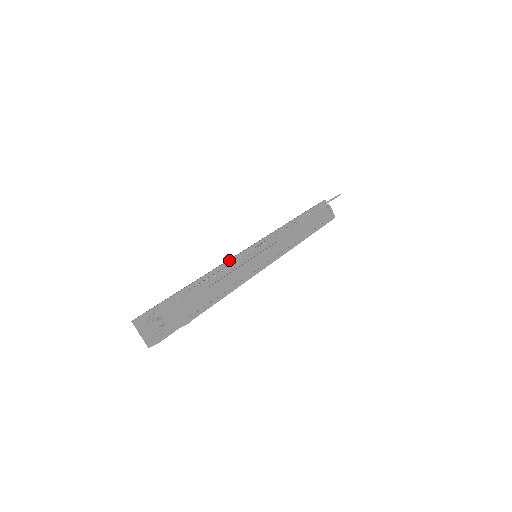
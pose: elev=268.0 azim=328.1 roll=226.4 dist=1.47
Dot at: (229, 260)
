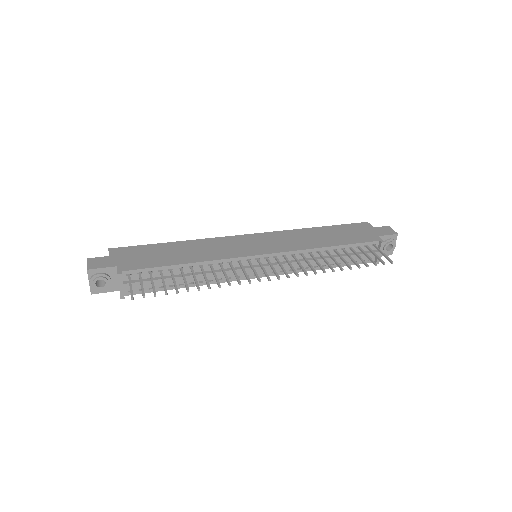
Dot at: (209, 261)
